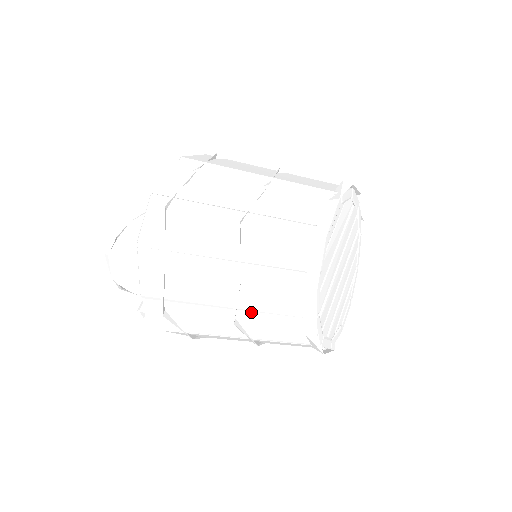
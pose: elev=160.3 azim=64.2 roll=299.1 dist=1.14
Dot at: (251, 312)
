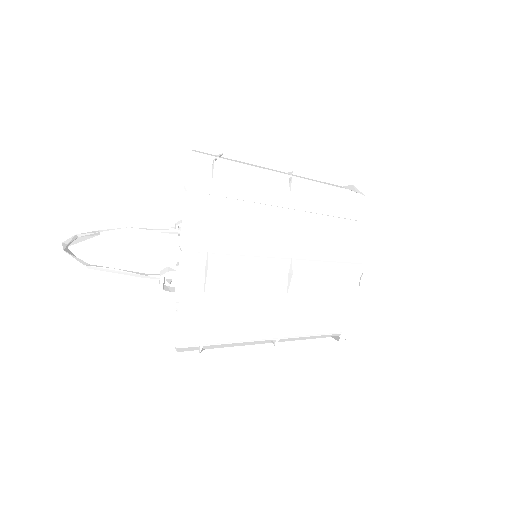
Dot at: (309, 261)
